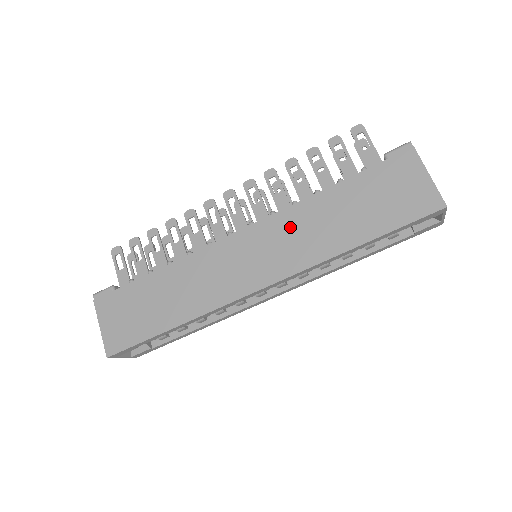
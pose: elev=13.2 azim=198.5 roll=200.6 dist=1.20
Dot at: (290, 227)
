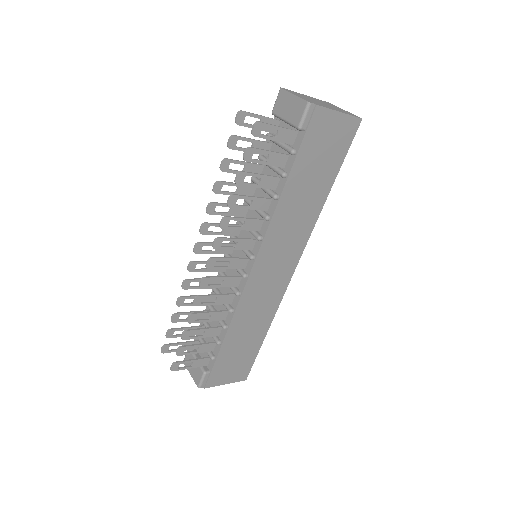
Dot at: (281, 232)
